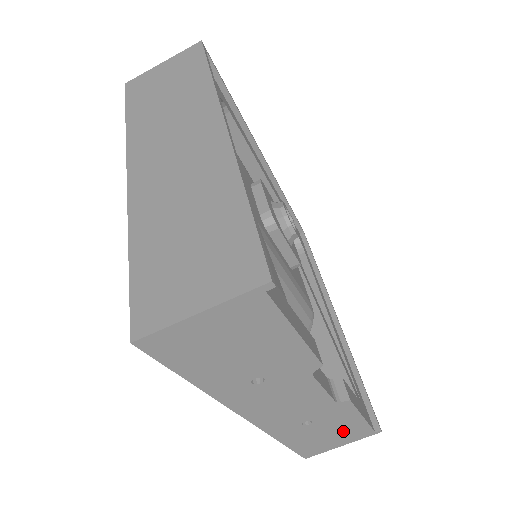
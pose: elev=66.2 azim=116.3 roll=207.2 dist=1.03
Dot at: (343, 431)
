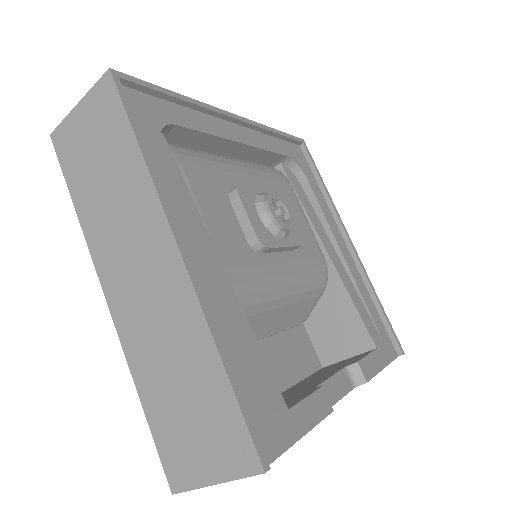
Dot at: occluded
